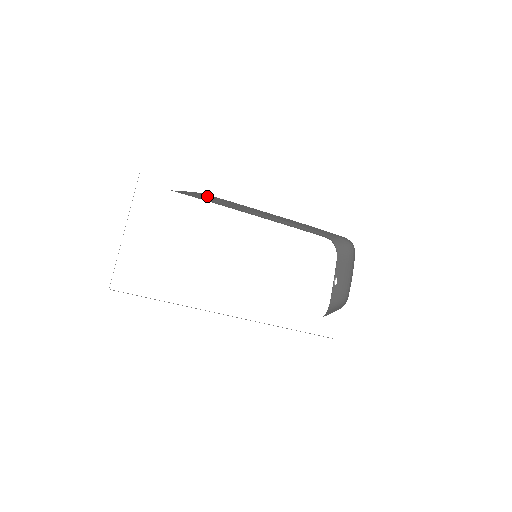
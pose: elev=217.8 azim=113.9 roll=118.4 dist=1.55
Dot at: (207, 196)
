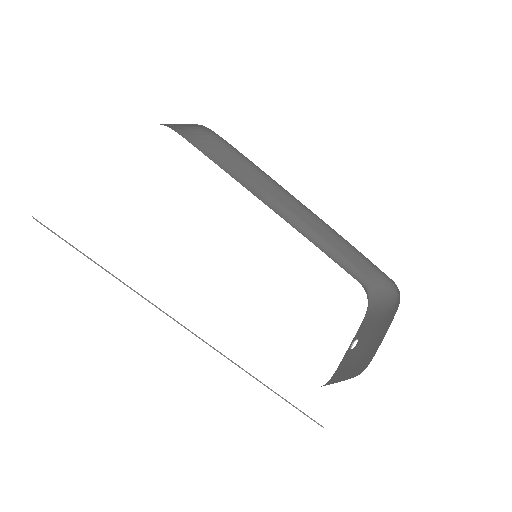
Dot at: (220, 146)
